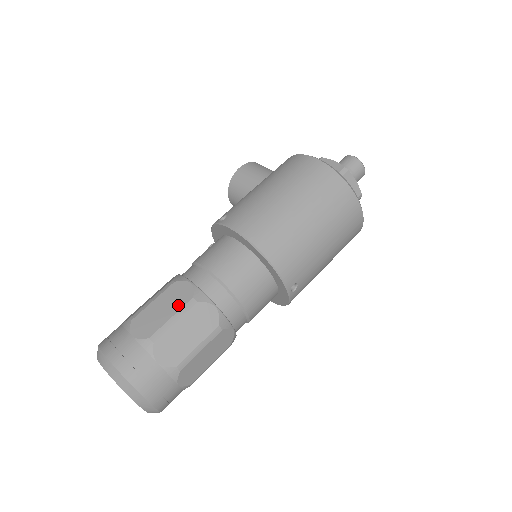
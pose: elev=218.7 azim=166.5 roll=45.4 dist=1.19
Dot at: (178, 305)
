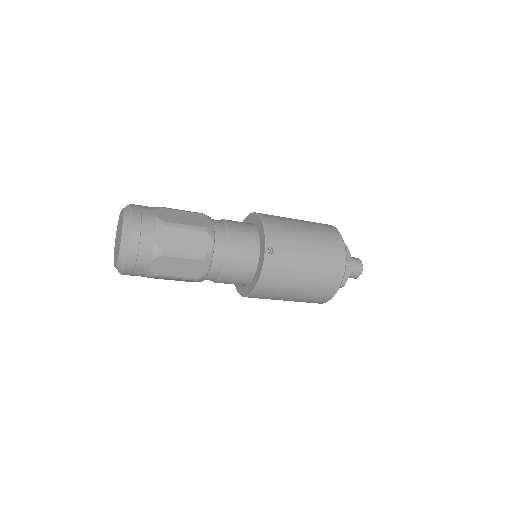
Dot at: occluded
